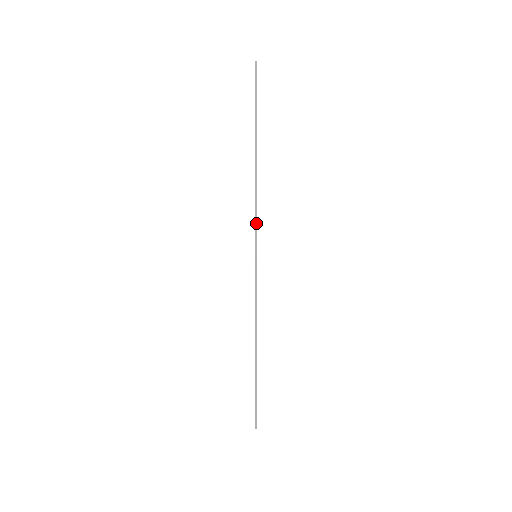
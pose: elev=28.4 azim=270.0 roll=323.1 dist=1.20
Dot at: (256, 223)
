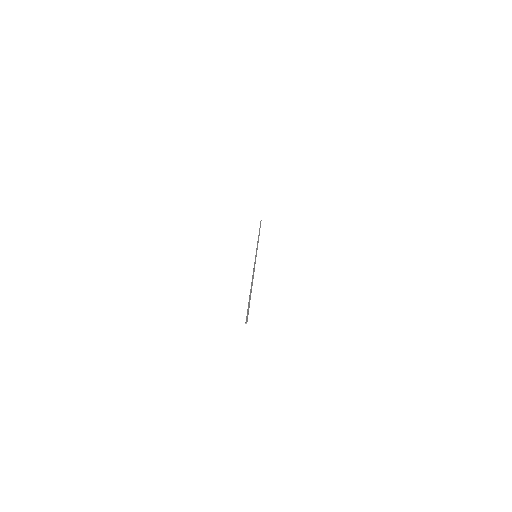
Dot at: (257, 248)
